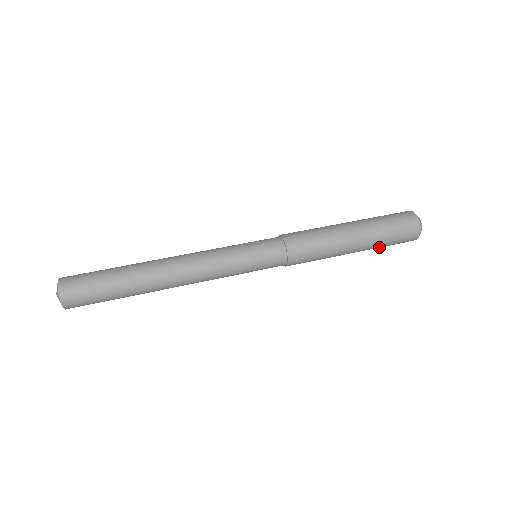
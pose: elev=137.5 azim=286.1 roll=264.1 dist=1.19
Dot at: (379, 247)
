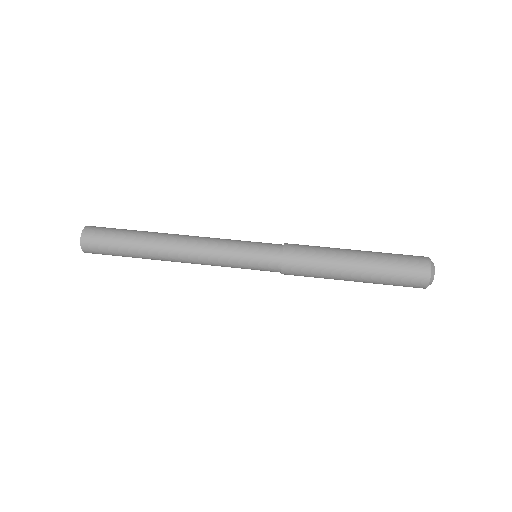
Dot at: (385, 278)
